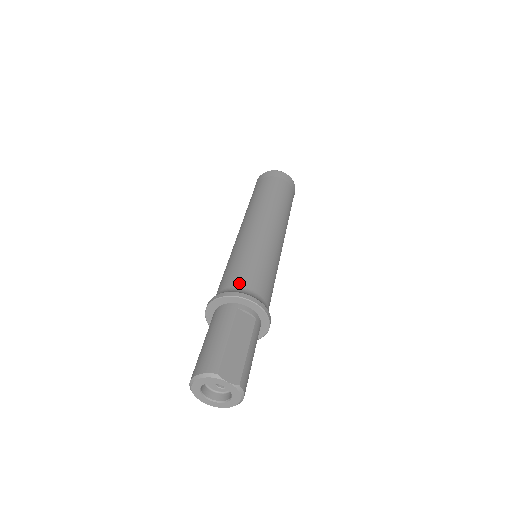
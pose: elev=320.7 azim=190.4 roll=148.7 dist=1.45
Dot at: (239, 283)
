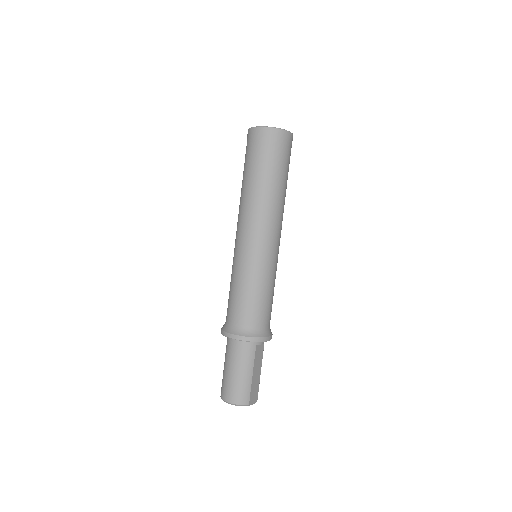
Dot at: (257, 322)
